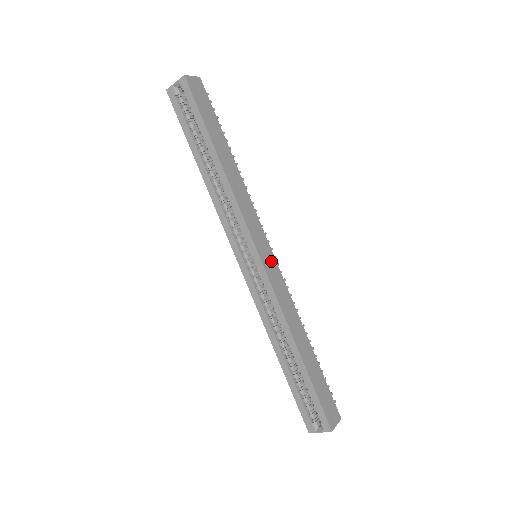
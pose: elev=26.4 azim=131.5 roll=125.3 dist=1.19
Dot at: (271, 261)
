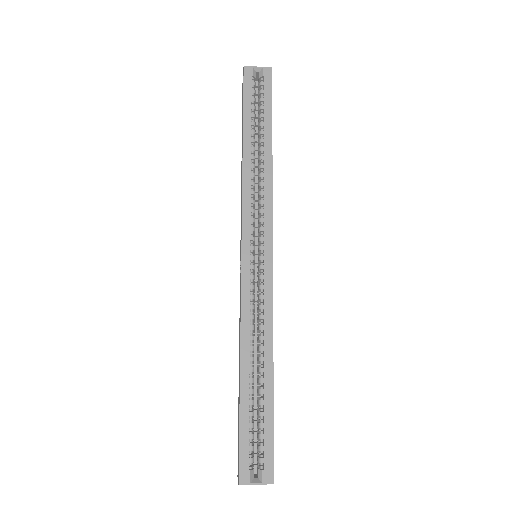
Dot at: occluded
